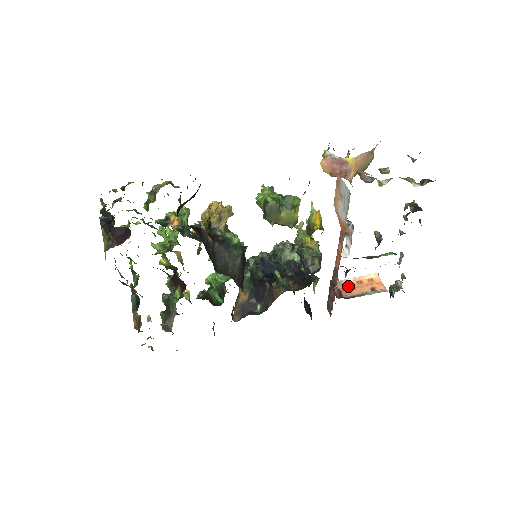
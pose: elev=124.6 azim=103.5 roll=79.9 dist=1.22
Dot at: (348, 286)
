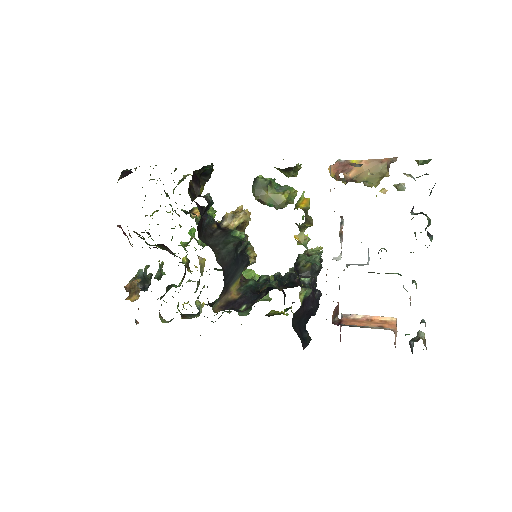
Dot at: (353, 320)
